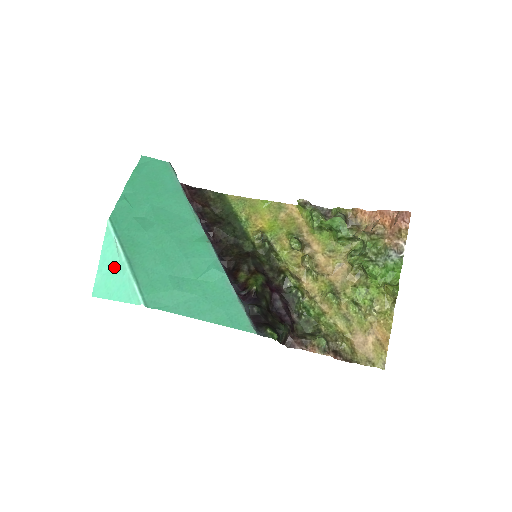
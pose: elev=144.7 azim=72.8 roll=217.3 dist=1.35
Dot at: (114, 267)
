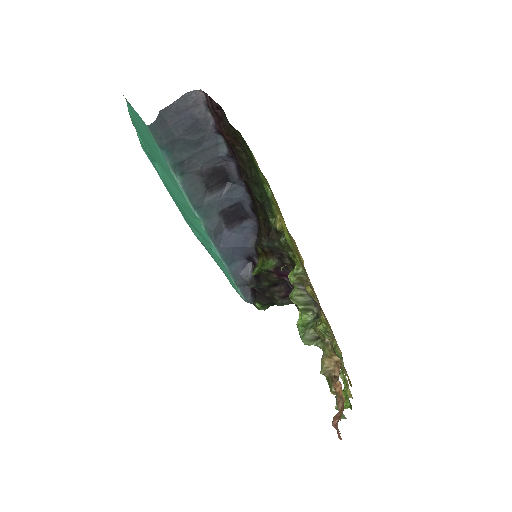
Dot at: occluded
